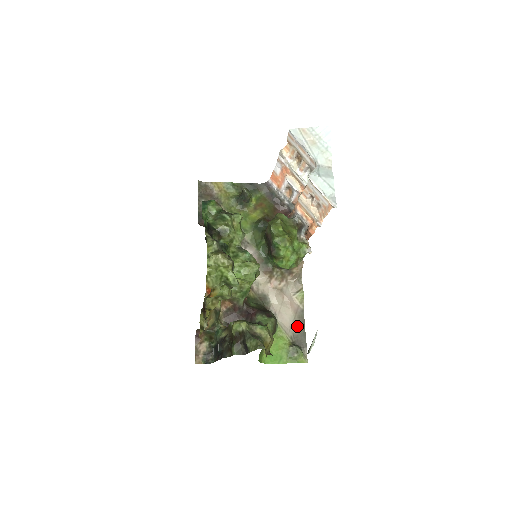
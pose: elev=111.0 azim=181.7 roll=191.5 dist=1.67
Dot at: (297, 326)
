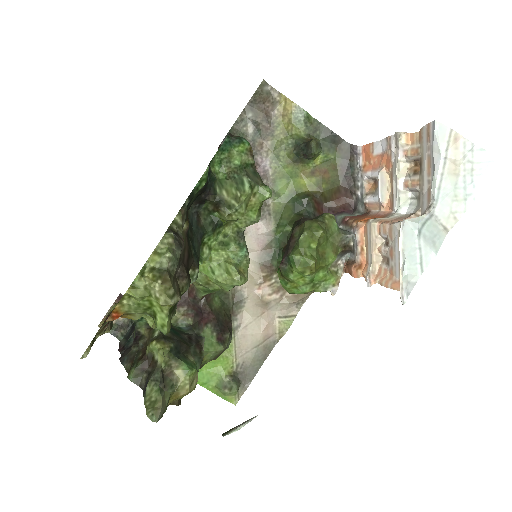
Dot at: (255, 356)
